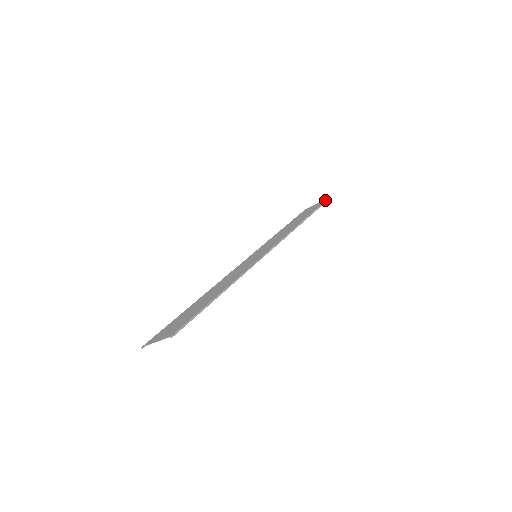
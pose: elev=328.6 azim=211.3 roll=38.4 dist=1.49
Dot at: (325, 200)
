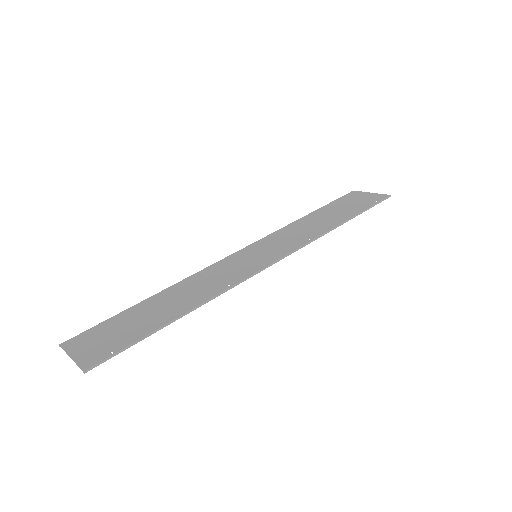
Dot at: (381, 199)
